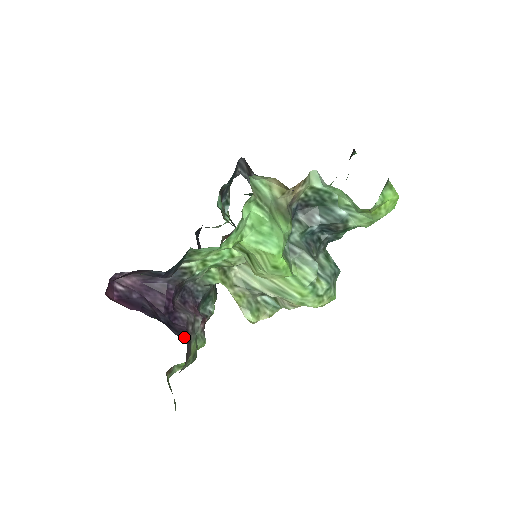
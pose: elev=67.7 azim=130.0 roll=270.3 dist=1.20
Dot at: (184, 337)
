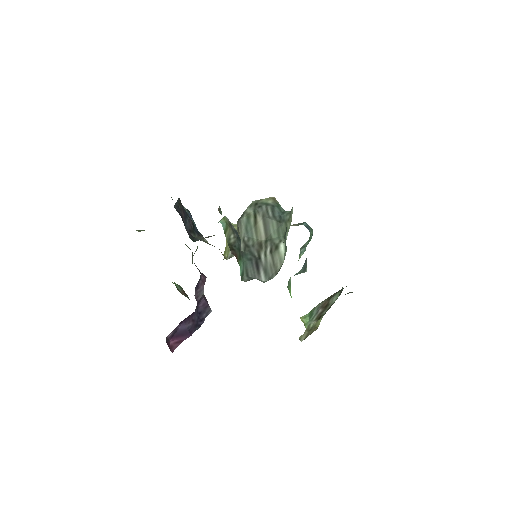
Dot at: (209, 311)
